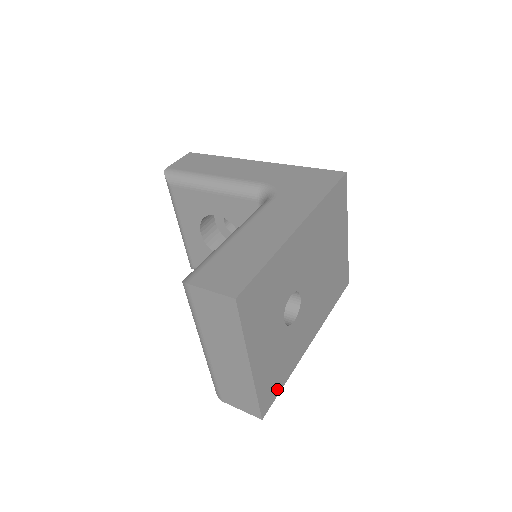
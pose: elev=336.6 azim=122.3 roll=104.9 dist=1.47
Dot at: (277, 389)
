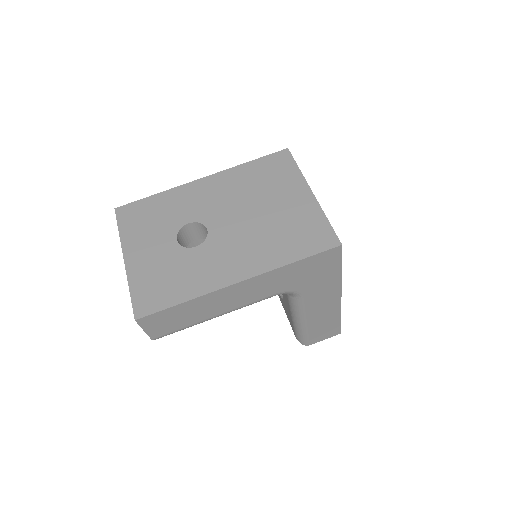
Dot at: occluded
